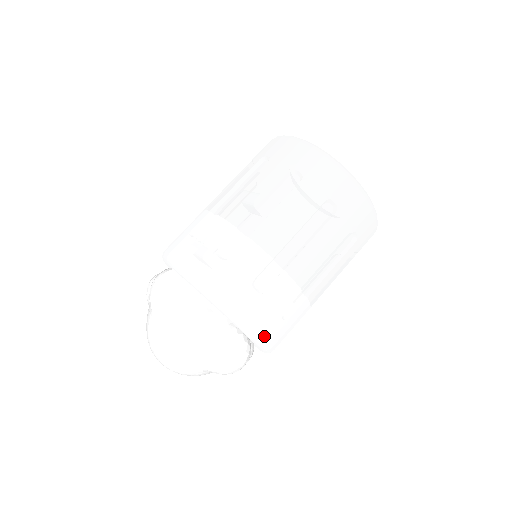
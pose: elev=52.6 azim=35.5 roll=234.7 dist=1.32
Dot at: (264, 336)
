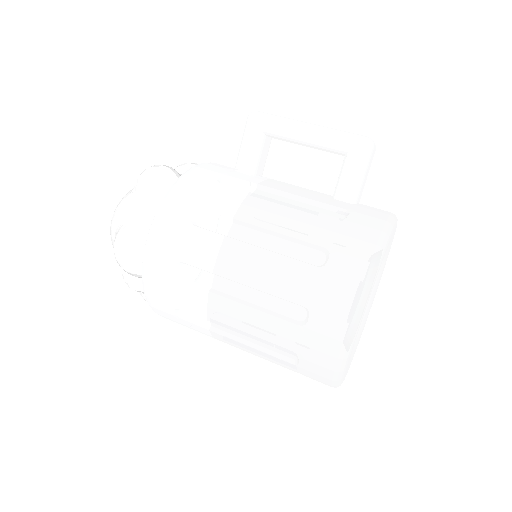
Dot at: occluded
